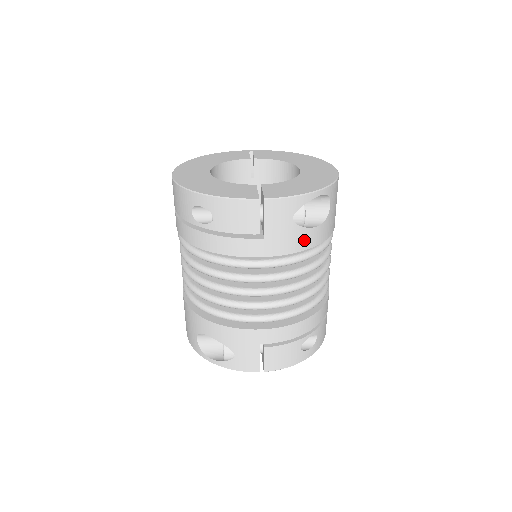
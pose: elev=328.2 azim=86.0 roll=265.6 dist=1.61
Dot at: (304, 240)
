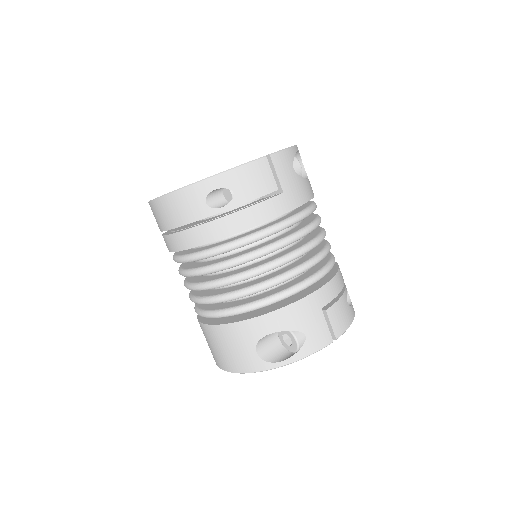
Dot at: (307, 190)
